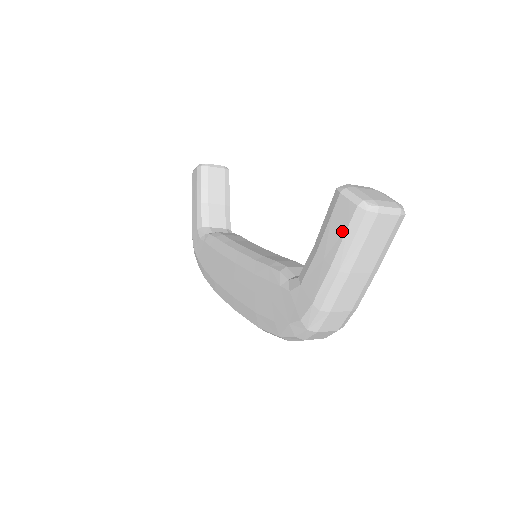
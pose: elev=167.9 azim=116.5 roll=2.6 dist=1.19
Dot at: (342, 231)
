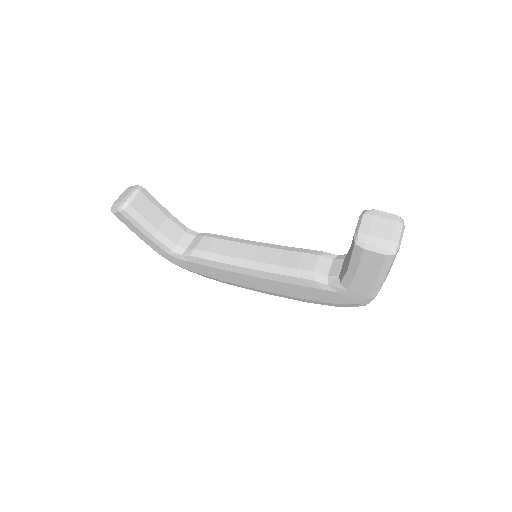
Dot at: (378, 267)
